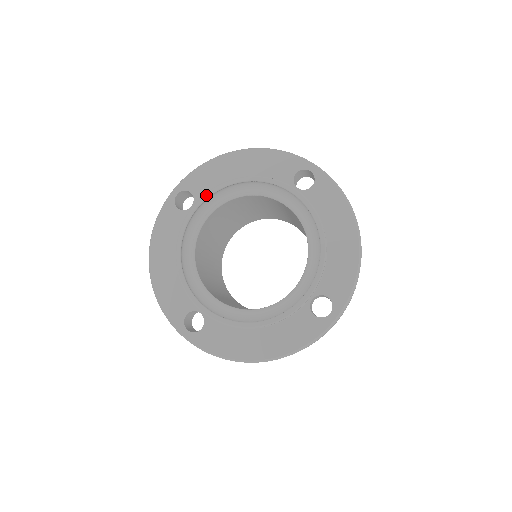
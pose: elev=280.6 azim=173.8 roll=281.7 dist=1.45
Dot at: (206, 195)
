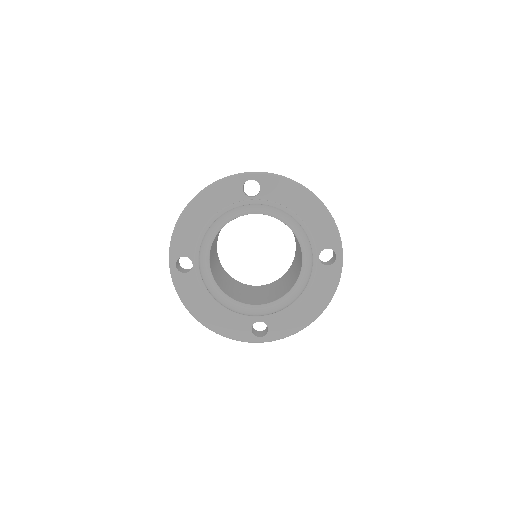
Dot at: (197, 250)
